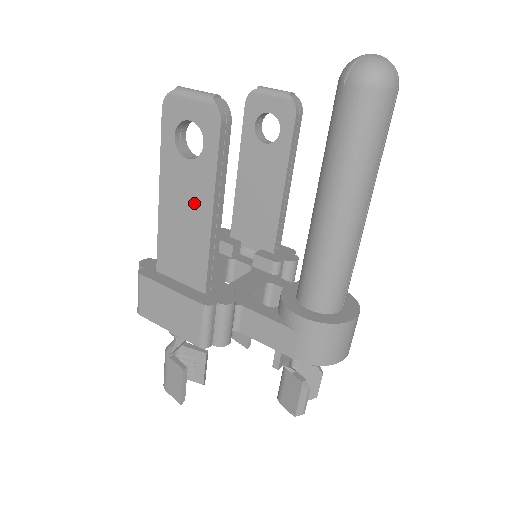
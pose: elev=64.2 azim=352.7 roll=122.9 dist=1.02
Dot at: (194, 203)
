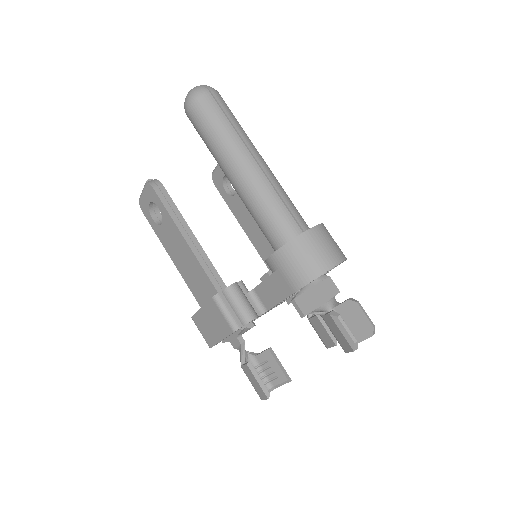
Dot at: (178, 244)
